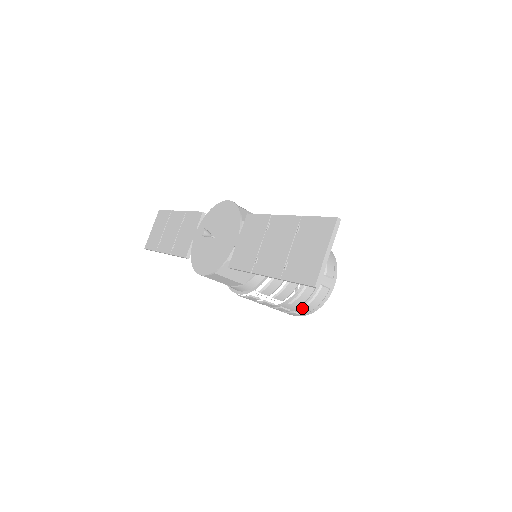
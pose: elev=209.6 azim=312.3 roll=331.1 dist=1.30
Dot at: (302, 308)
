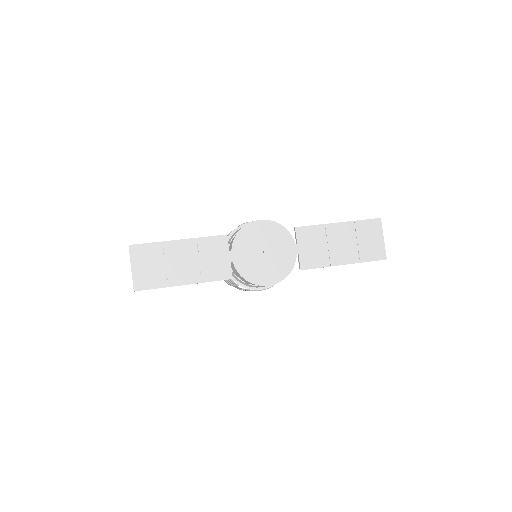
Dot at: occluded
